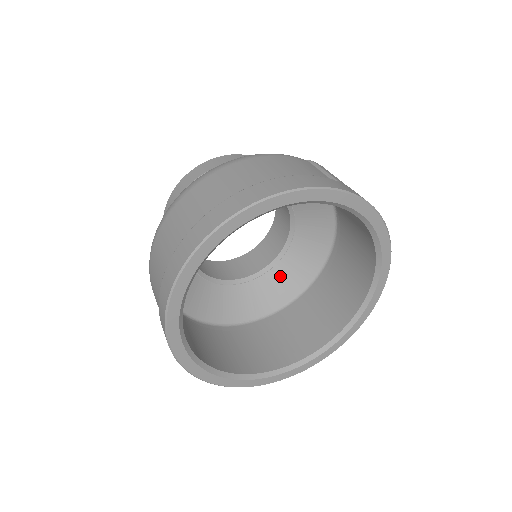
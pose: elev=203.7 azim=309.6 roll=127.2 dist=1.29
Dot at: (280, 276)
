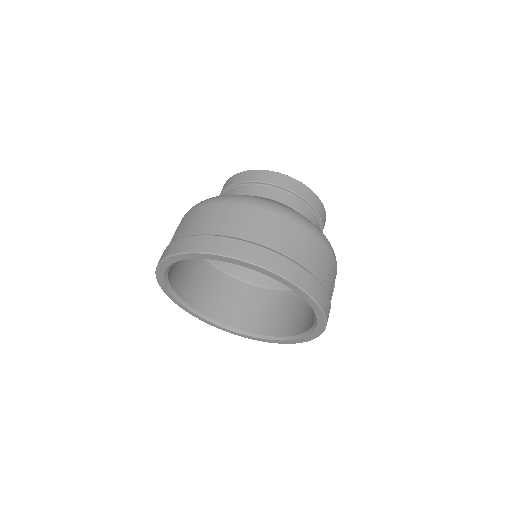
Dot at: occluded
